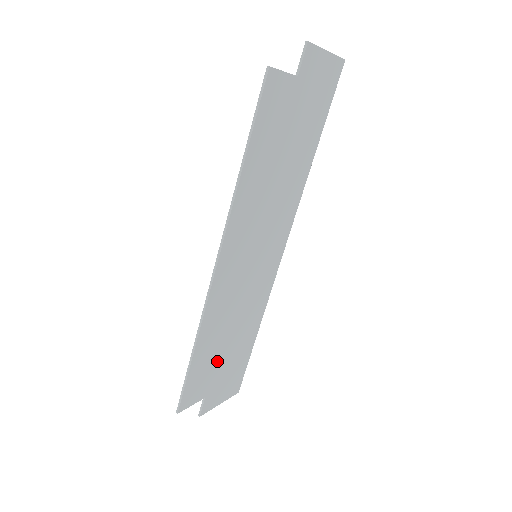
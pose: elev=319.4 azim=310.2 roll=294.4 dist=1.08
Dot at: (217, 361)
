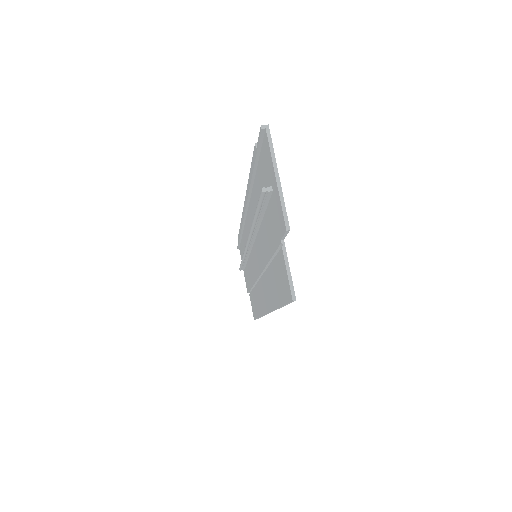
Dot at: occluded
